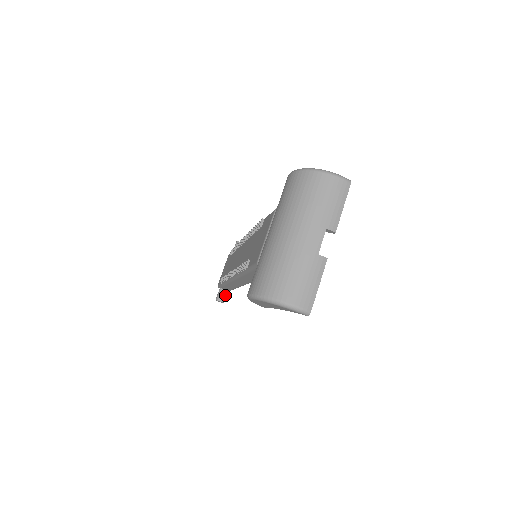
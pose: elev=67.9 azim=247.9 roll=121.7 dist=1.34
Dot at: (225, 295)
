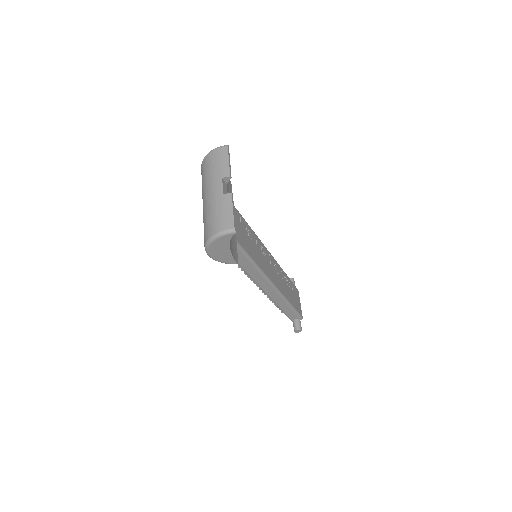
Dot at: (299, 323)
